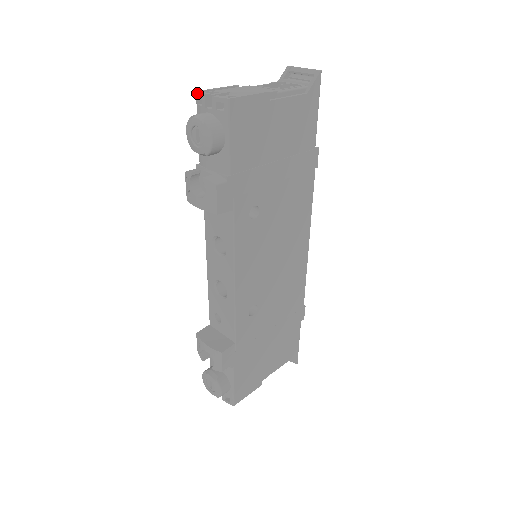
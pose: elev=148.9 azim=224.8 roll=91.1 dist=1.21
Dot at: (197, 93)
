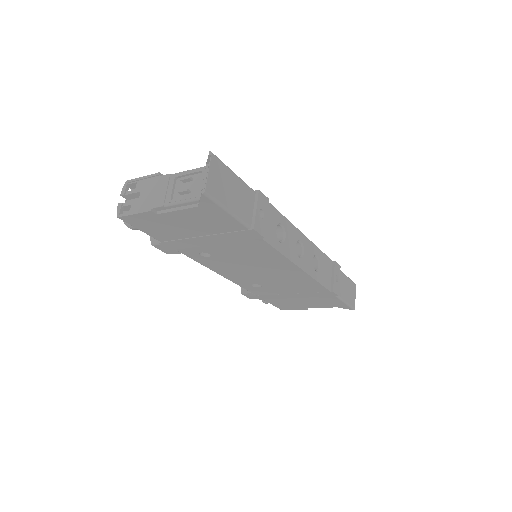
Dot at: (124, 185)
